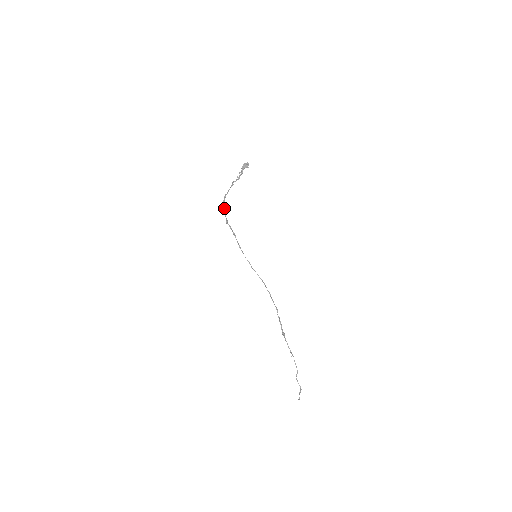
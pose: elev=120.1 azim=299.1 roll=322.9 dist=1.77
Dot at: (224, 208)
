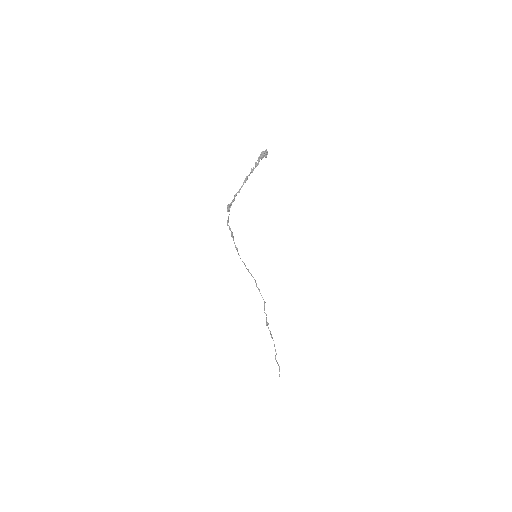
Dot at: (229, 208)
